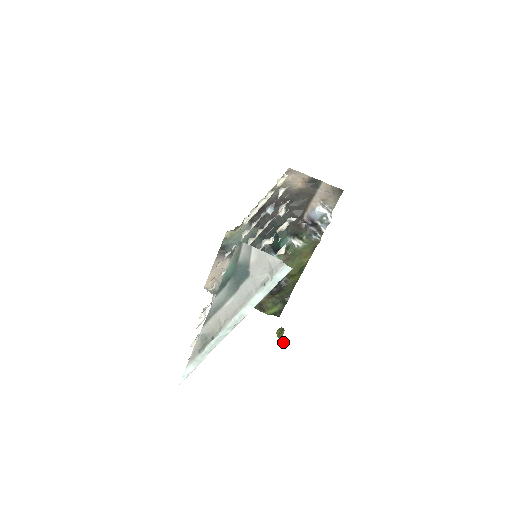
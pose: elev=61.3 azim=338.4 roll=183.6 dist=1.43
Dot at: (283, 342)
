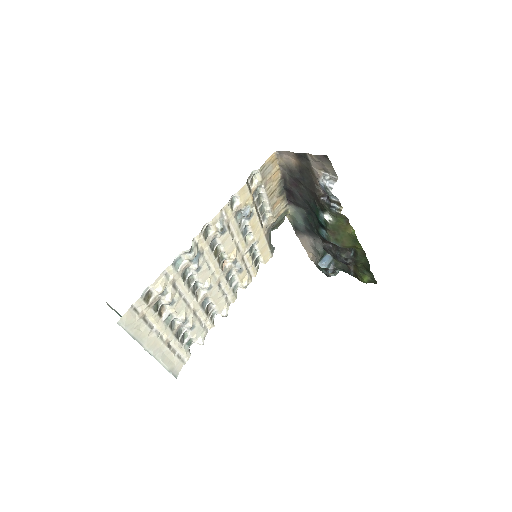
Dot at: occluded
